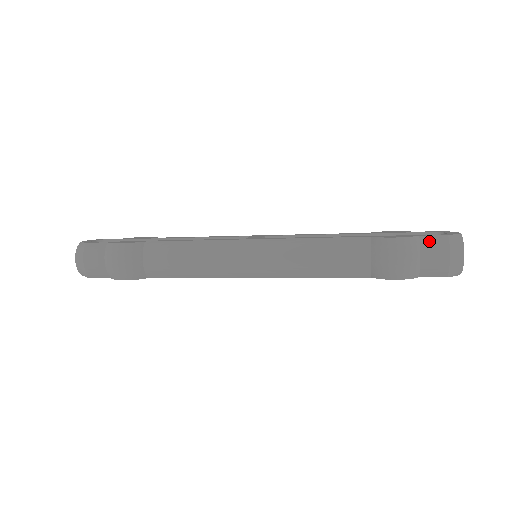
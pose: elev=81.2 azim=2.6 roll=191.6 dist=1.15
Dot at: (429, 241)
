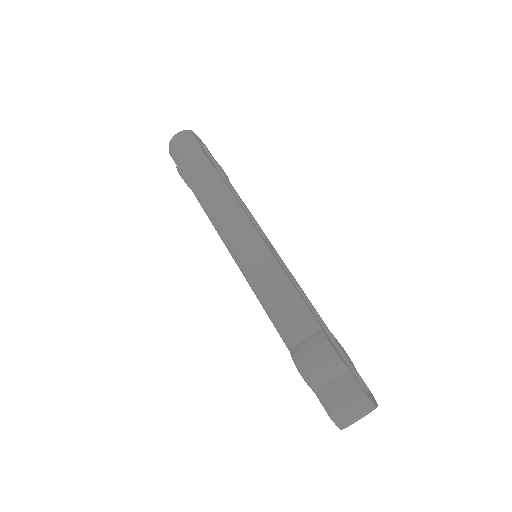
Dot at: (349, 379)
